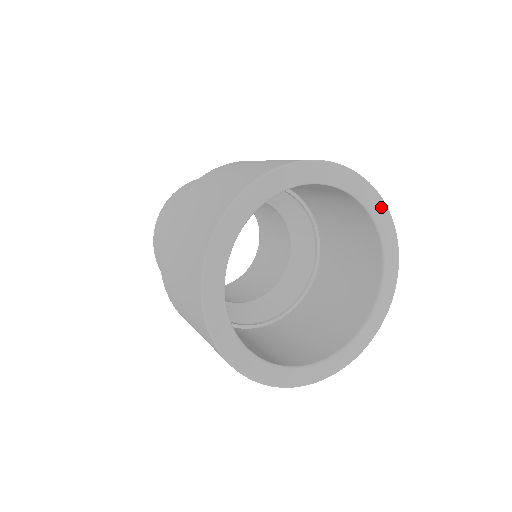
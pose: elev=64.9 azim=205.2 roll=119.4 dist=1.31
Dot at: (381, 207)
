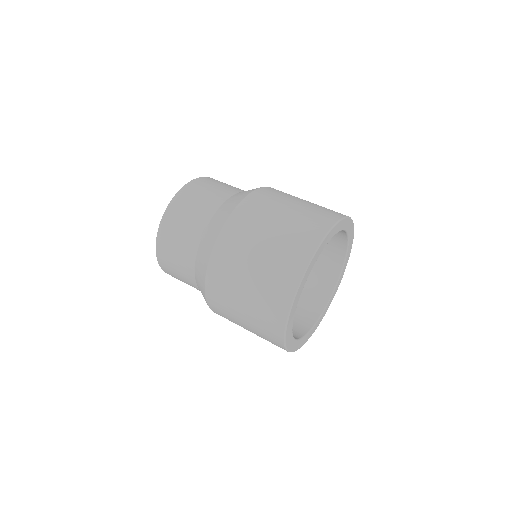
Dot at: (348, 258)
